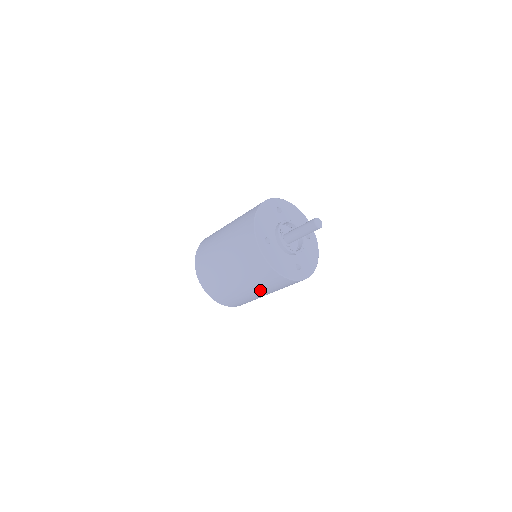
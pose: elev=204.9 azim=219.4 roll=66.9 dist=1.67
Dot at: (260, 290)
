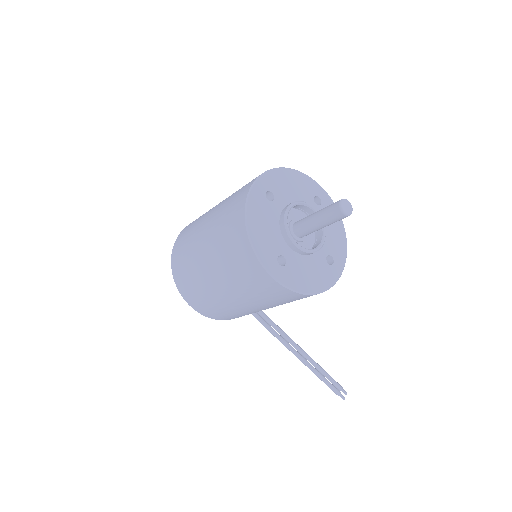
Dot at: (218, 266)
